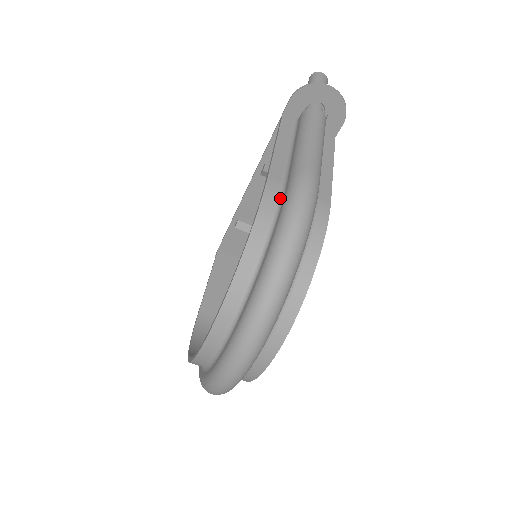
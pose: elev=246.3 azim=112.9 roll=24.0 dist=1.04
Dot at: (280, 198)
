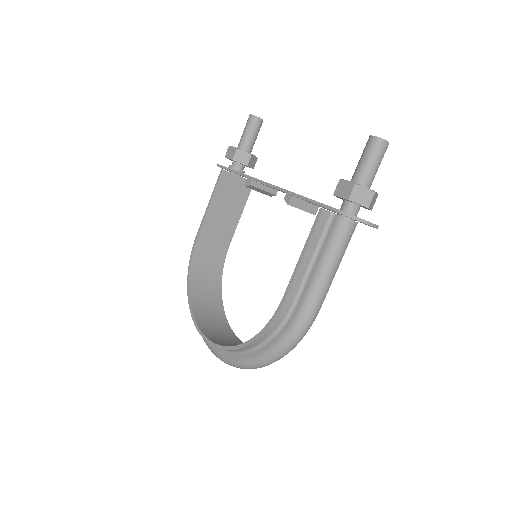
Dot at: (287, 317)
